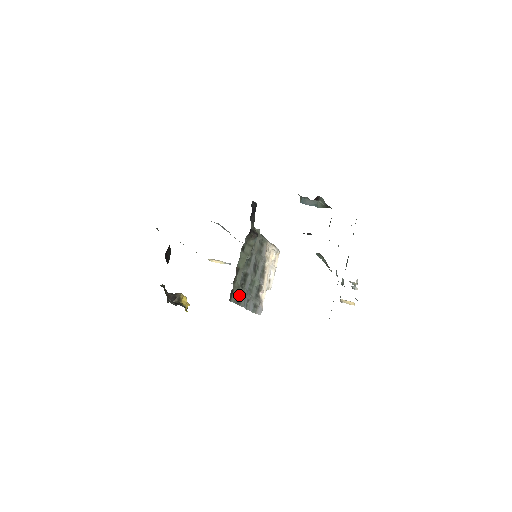
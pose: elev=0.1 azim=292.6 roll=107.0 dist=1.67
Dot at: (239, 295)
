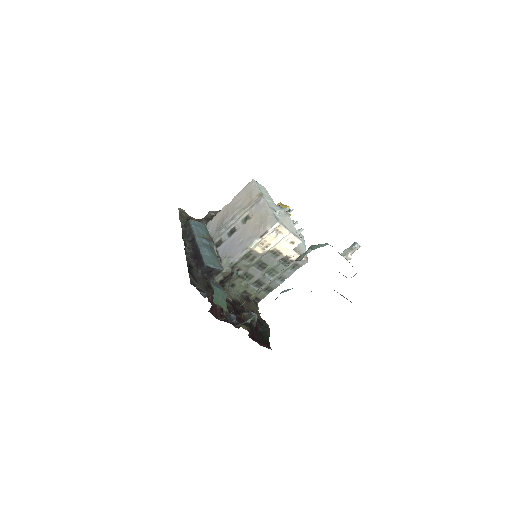
Dot at: (266, 289)
